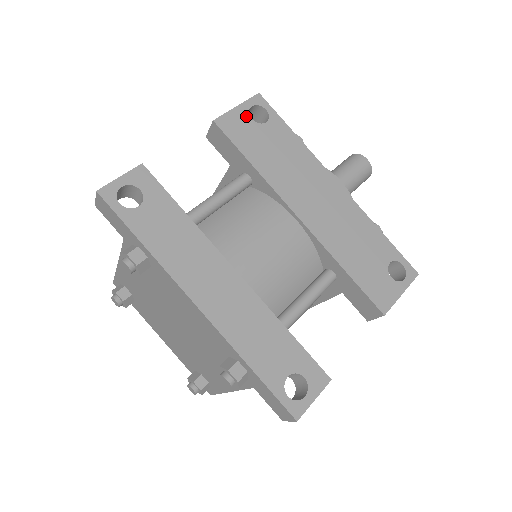
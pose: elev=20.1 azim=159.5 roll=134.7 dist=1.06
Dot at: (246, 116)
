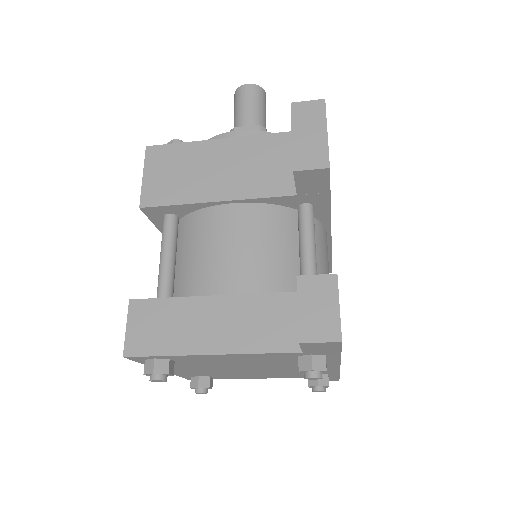
Dot at: occluded
